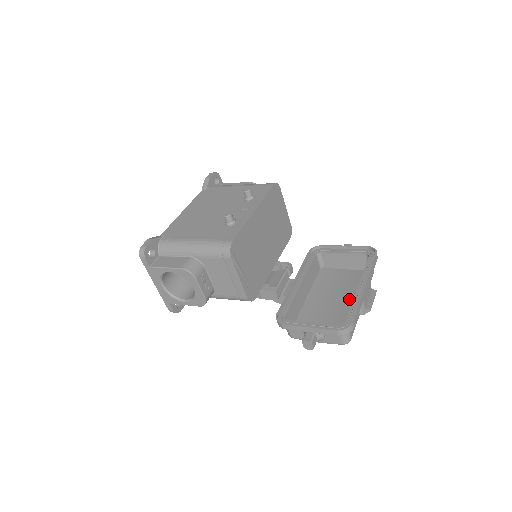
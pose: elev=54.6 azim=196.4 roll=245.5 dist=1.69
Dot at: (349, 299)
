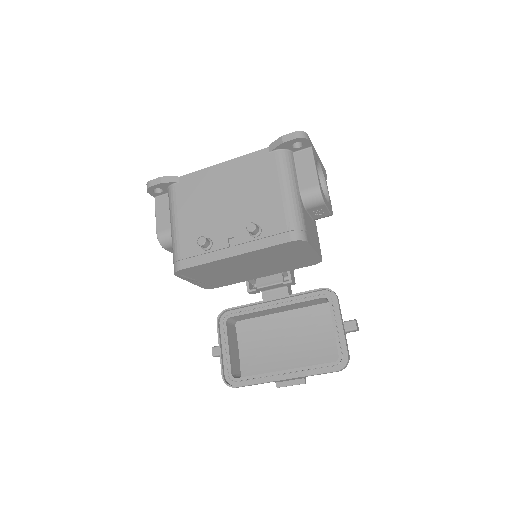
Dot at: (293, 356)
